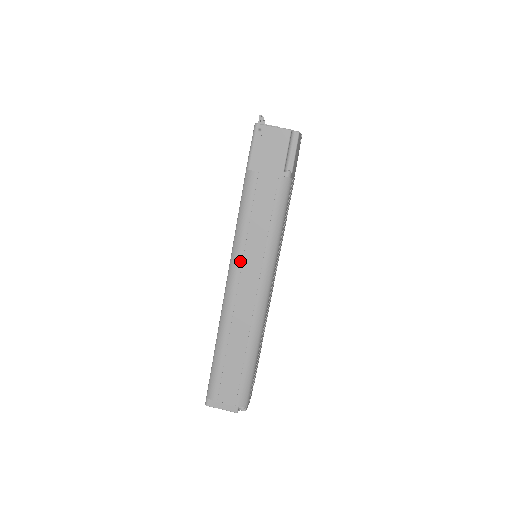
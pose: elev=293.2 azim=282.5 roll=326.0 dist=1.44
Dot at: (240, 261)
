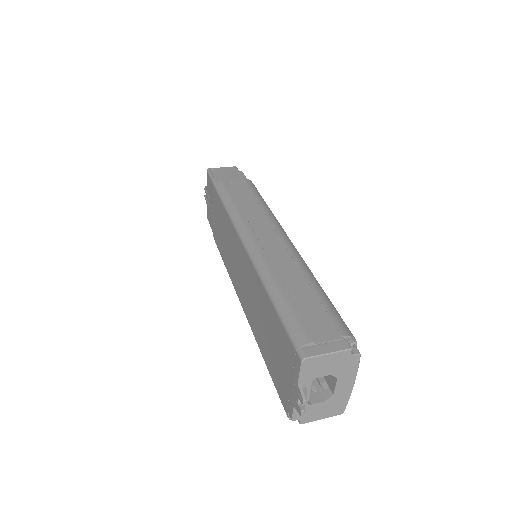
Dot at: (247, 223)
